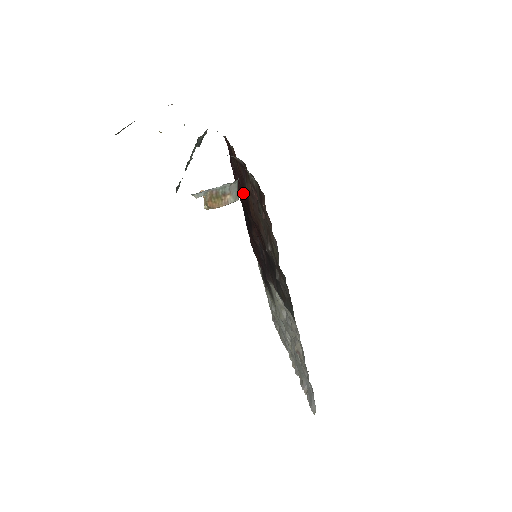
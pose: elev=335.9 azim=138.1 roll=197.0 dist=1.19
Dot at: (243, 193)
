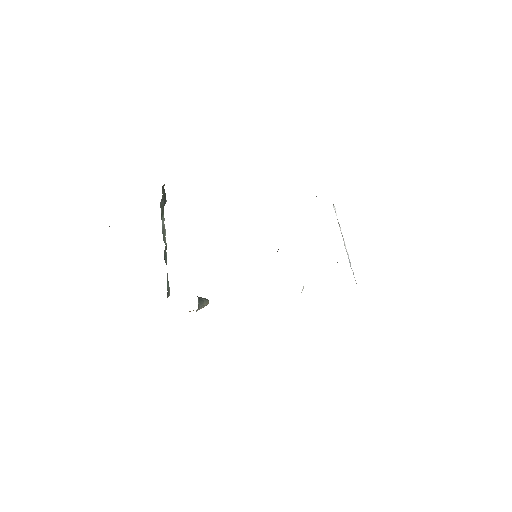
Dot at: occluded
